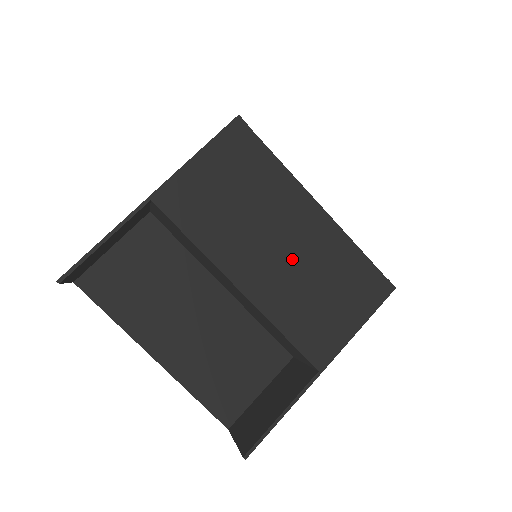
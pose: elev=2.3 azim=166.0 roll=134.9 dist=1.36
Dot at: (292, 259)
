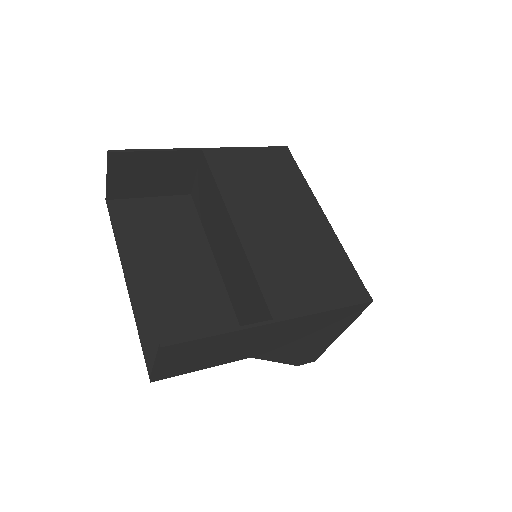
Dot at: (287, 232)
